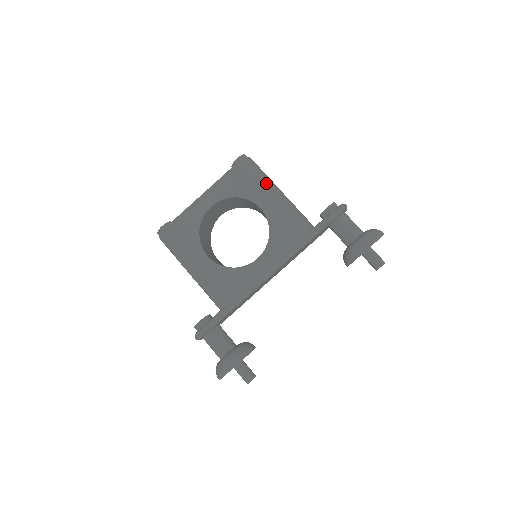
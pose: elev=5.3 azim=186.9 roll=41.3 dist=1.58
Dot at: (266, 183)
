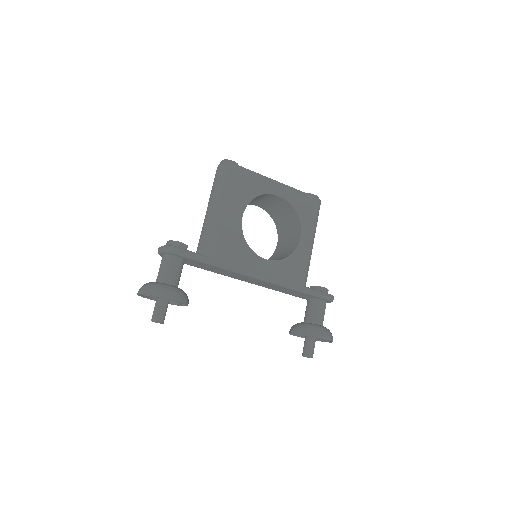
Dot at: (315, 229)
